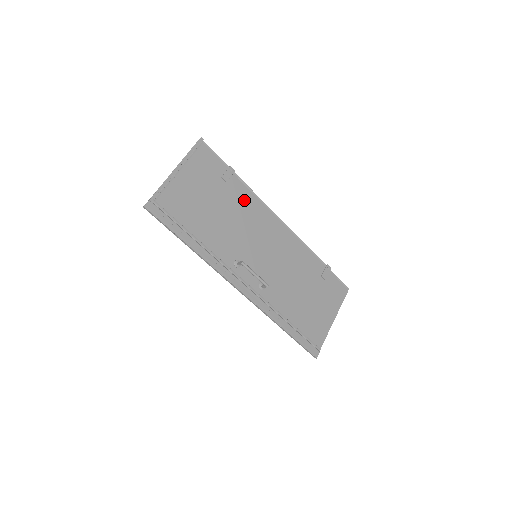
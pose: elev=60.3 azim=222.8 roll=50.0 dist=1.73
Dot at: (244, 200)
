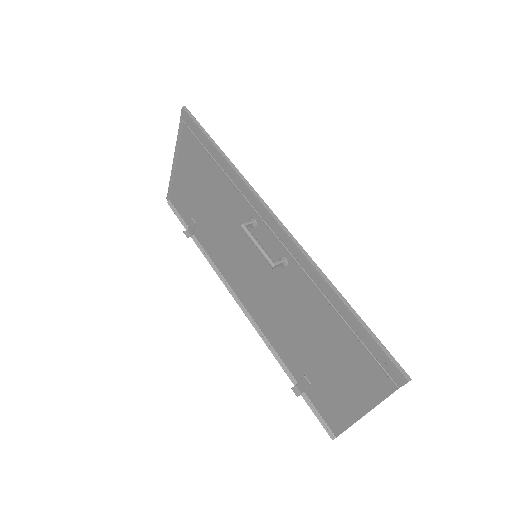
Dot at: (213, 245)
